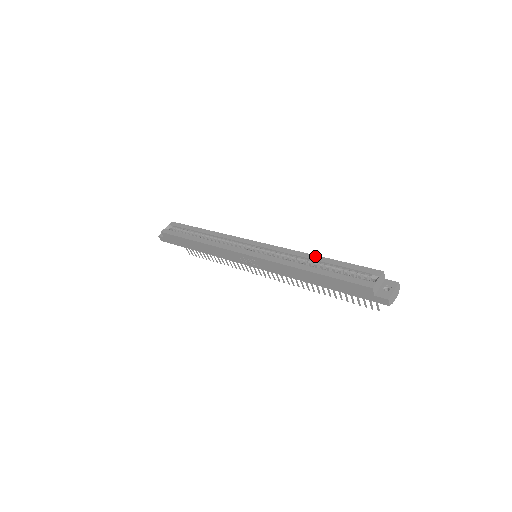
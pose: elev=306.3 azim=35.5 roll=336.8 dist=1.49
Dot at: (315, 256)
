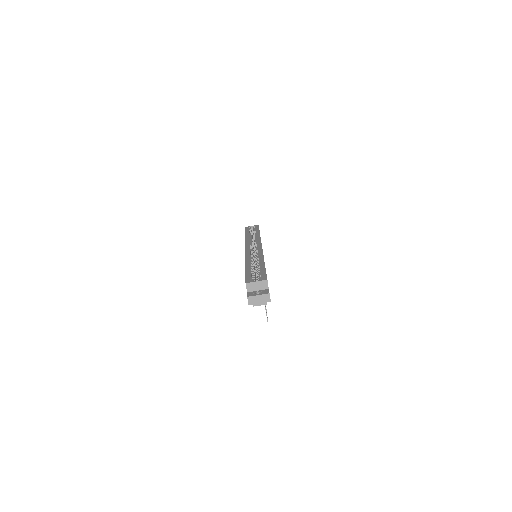
Dot at: (263, 260)
